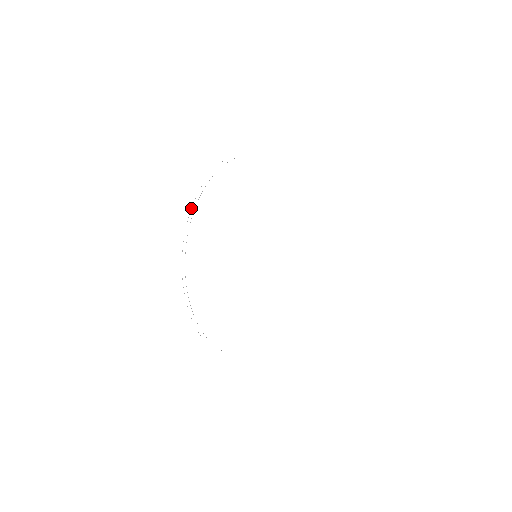
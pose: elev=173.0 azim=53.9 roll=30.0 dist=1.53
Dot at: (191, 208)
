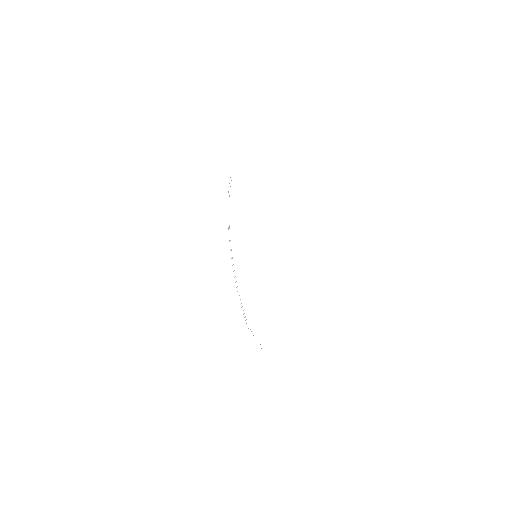
Dot at: occluded
